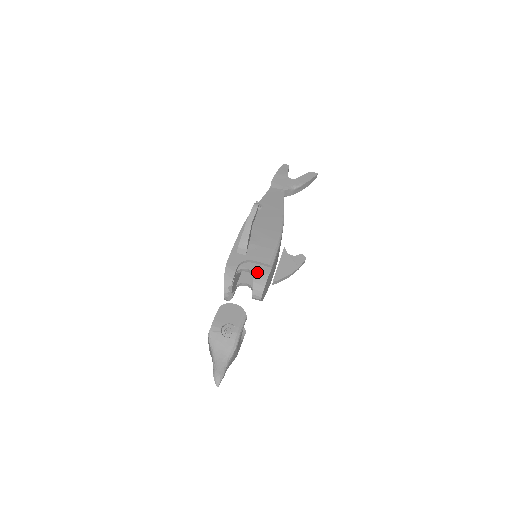
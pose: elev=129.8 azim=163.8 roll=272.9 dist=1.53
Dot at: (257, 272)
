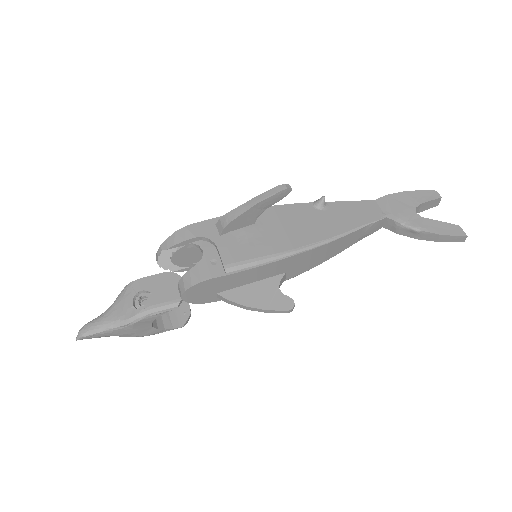
Dot at: (205, 263)
